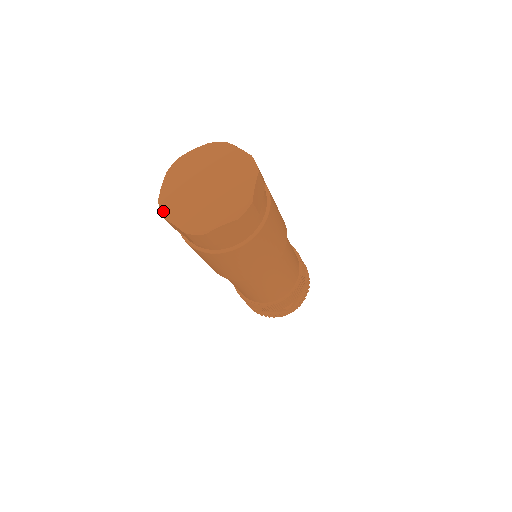
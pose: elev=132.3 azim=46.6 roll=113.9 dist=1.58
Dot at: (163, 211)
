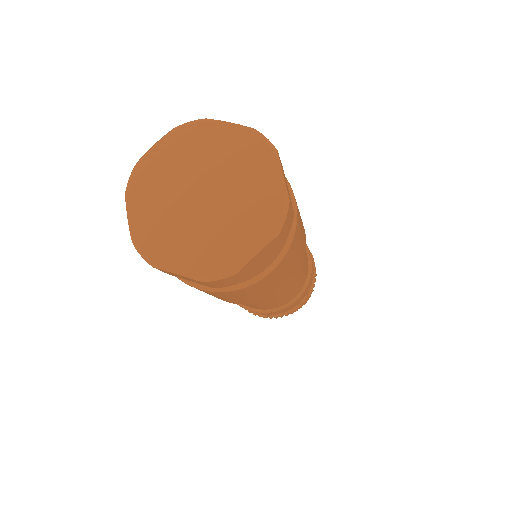
Dot at: (149, 258)
